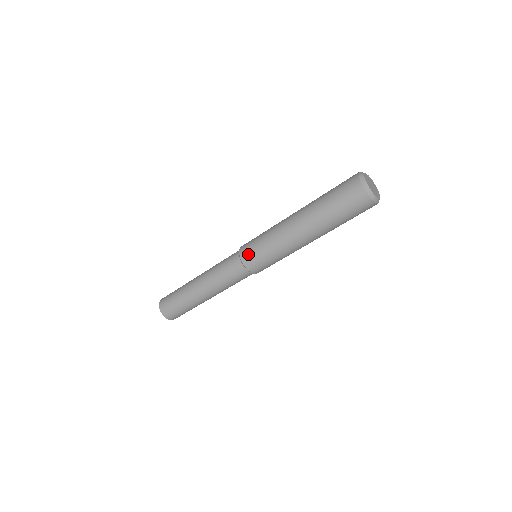
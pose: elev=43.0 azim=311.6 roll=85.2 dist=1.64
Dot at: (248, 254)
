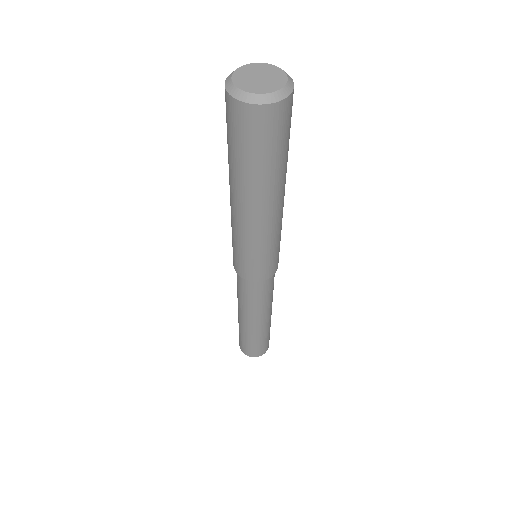
Dot at: (240, 269)
